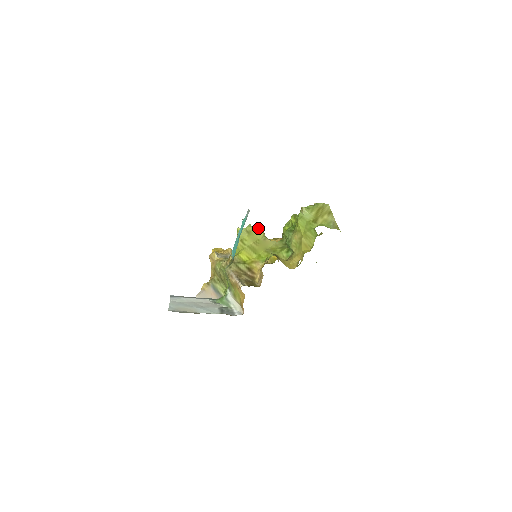
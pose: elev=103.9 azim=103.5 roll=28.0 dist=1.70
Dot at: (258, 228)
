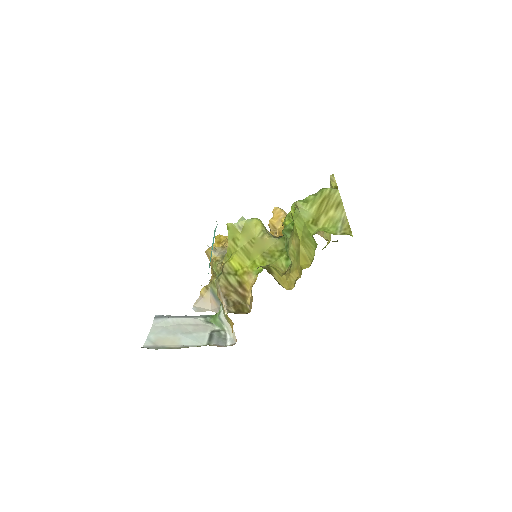
Dot at: (253, 221)
